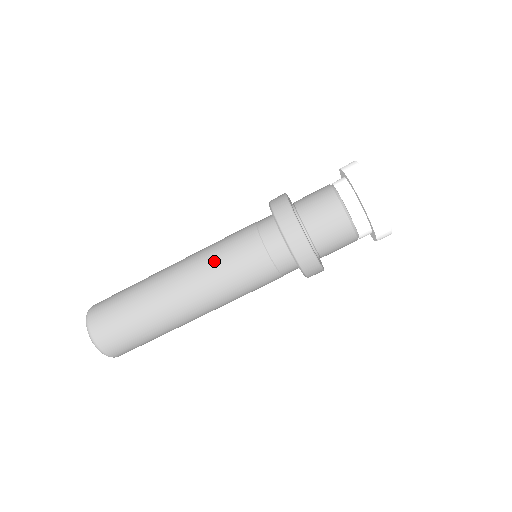
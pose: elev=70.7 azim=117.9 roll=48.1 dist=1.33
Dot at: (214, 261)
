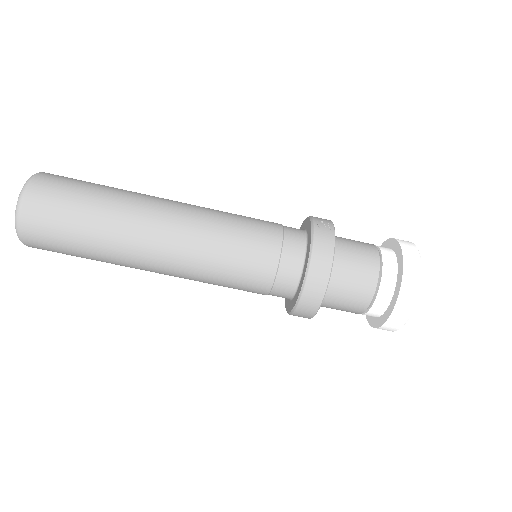
Dot at: (211, 269)
